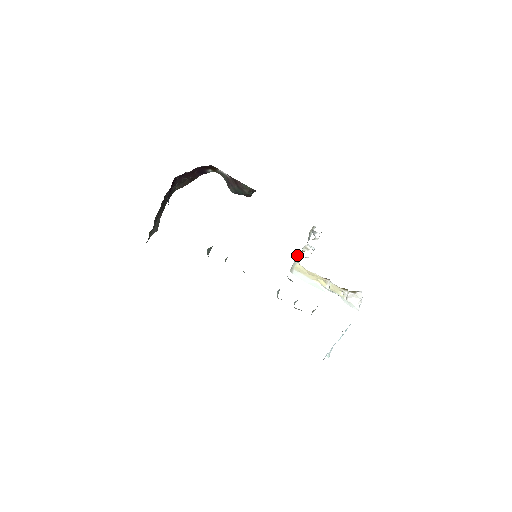
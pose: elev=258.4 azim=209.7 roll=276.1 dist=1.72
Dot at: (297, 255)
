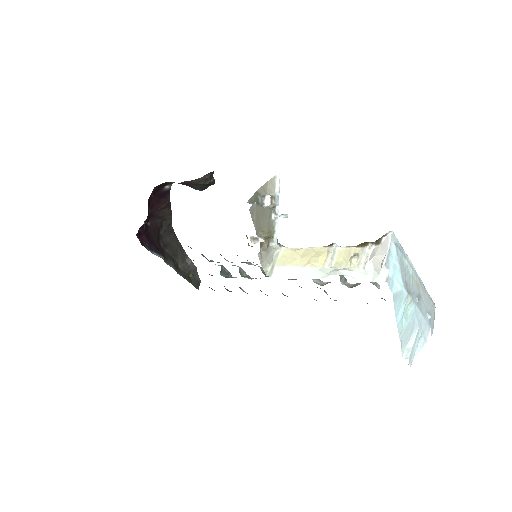
Dot at: occluded
